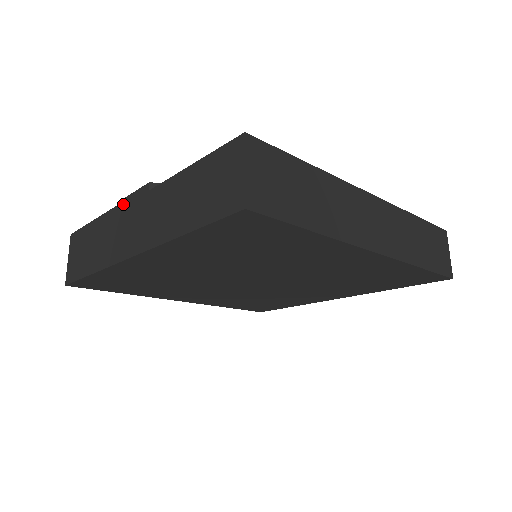
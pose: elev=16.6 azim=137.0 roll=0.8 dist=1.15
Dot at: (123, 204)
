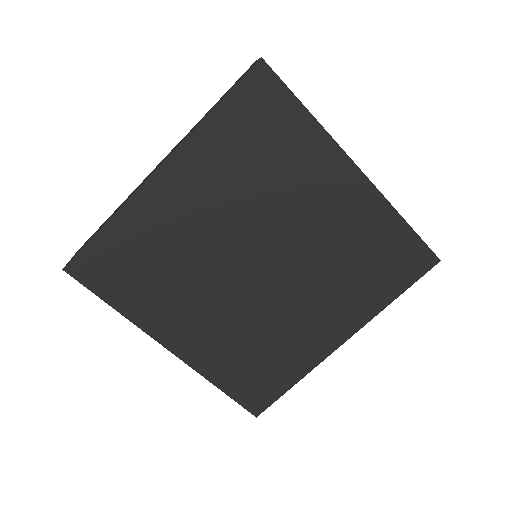
Dot at: occluded
